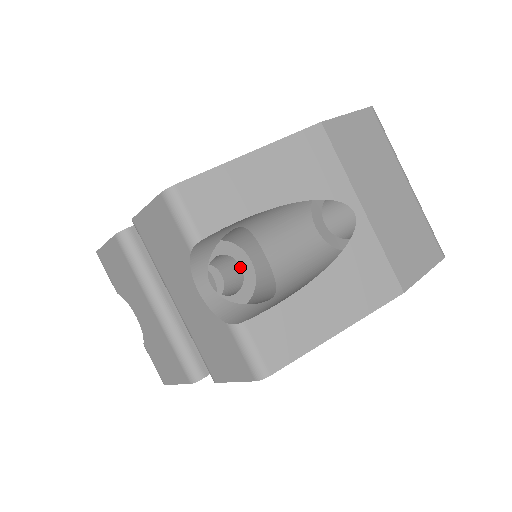
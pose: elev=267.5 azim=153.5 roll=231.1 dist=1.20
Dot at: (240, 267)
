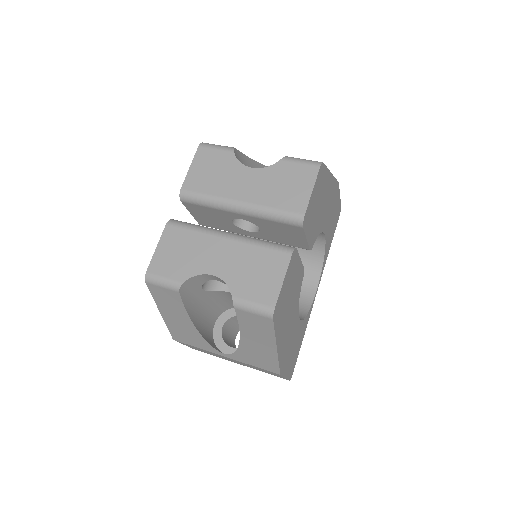
Dot at: occluded
